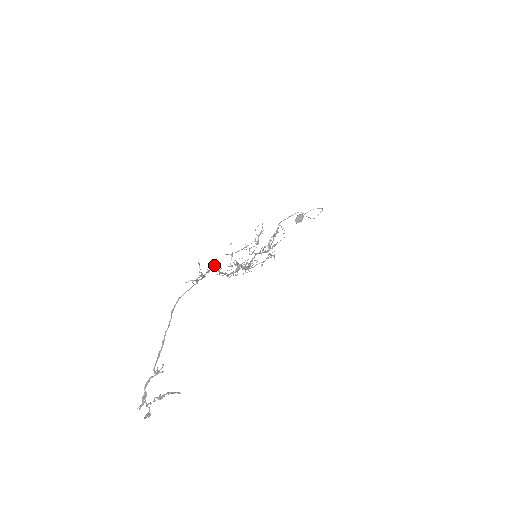
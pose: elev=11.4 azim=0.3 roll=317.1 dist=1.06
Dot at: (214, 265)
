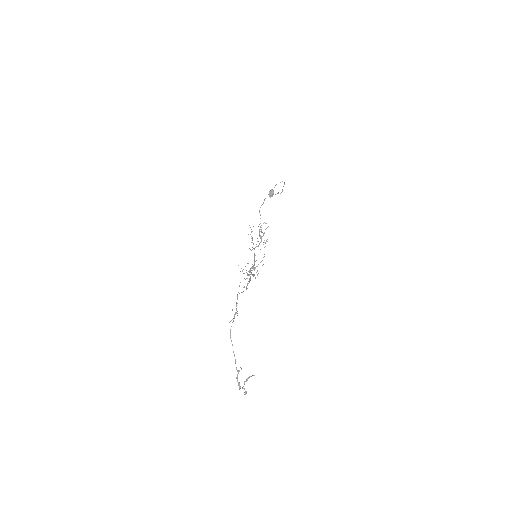
Dot at: (237, 294)
